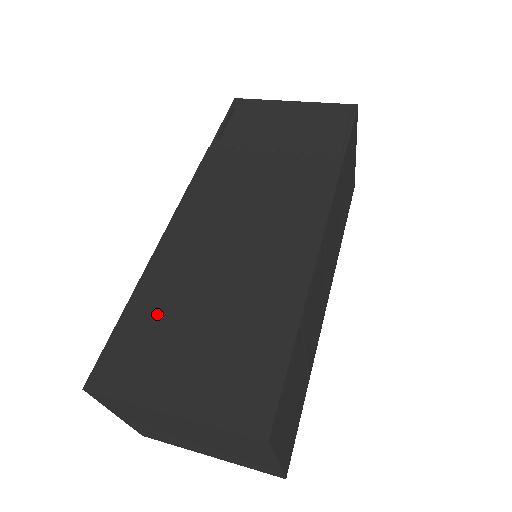
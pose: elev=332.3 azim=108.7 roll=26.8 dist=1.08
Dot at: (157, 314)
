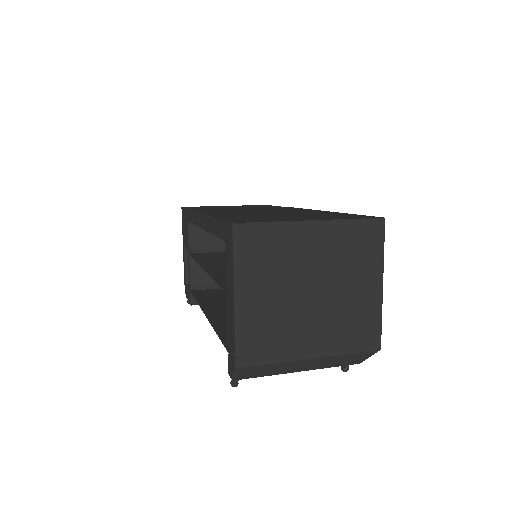
Dot at: (246, 216)
